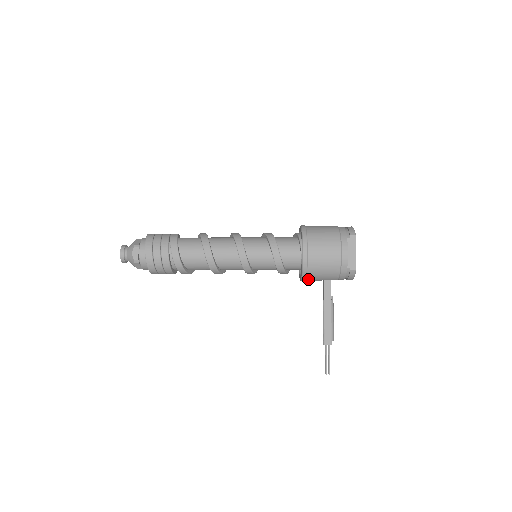
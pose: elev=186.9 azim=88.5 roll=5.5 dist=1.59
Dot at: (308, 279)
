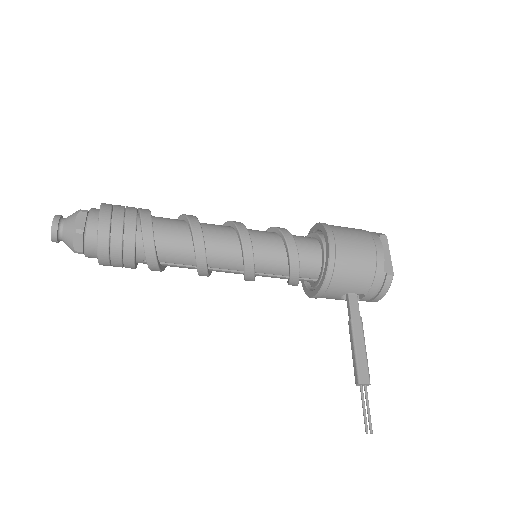
Dot at: (330, 287)
